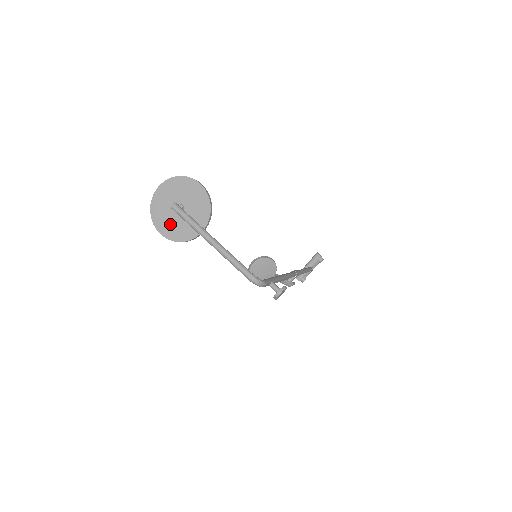
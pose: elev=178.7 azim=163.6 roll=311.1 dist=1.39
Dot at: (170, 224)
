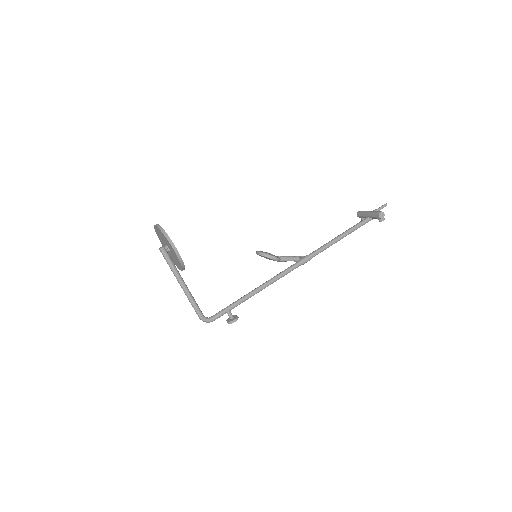
Dot at: occluded
